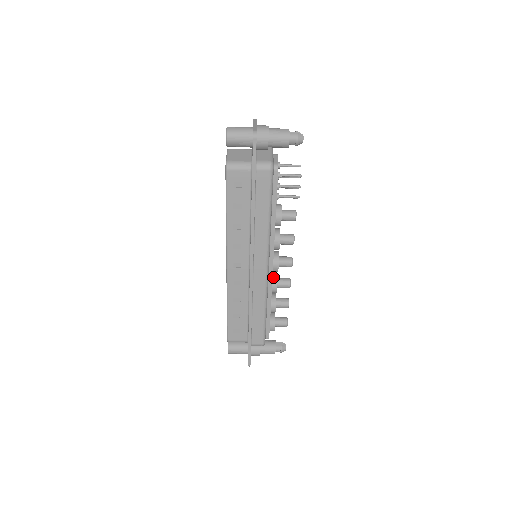
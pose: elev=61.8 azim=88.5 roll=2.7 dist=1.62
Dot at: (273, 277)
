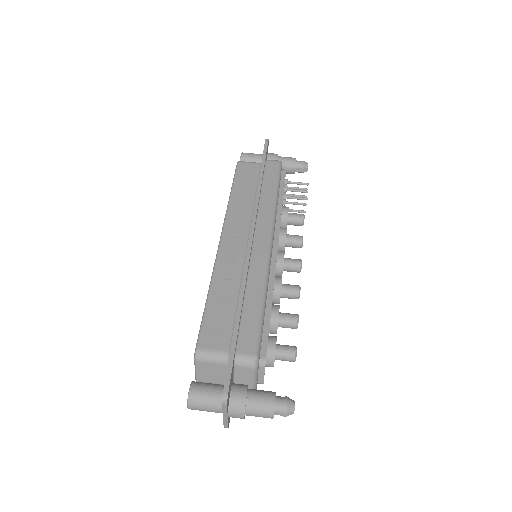
Dot at: (276, 276)
